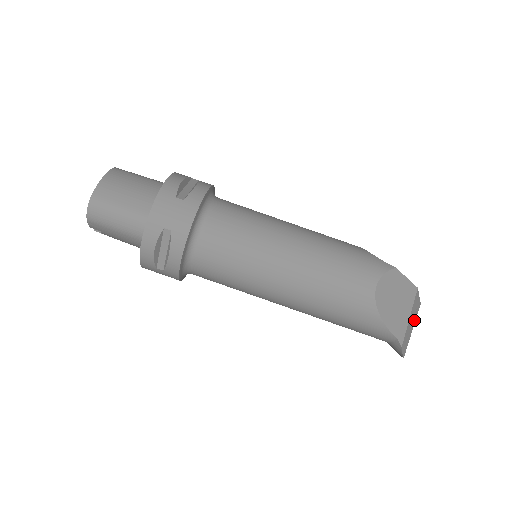
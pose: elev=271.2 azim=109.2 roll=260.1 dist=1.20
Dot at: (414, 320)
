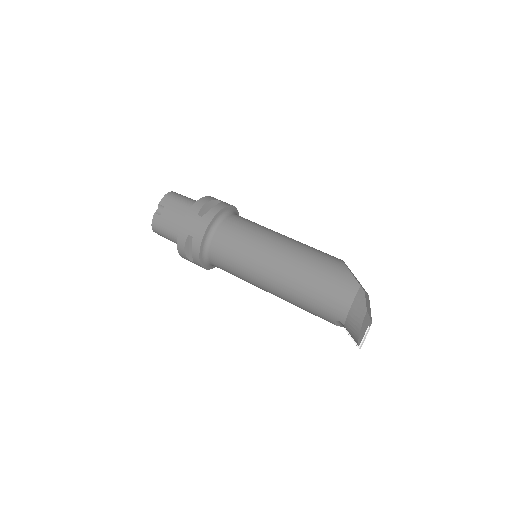
Dot at: occluded
